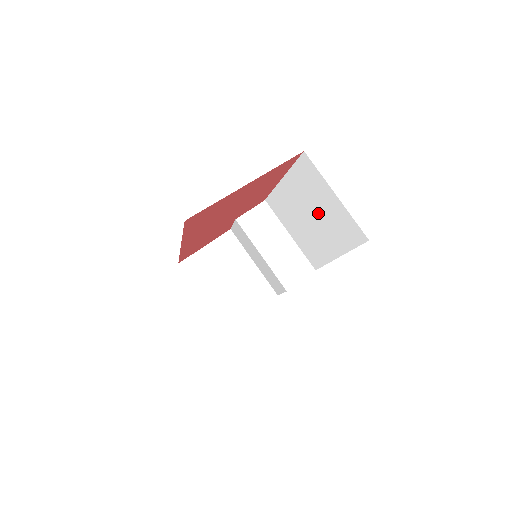
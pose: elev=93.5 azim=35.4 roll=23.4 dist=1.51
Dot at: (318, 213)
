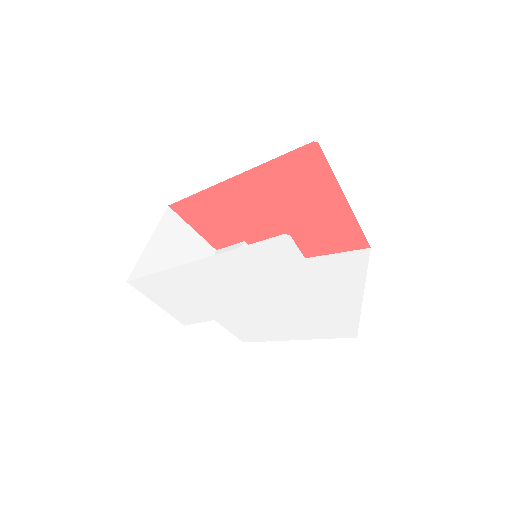
Dot at: occluded
